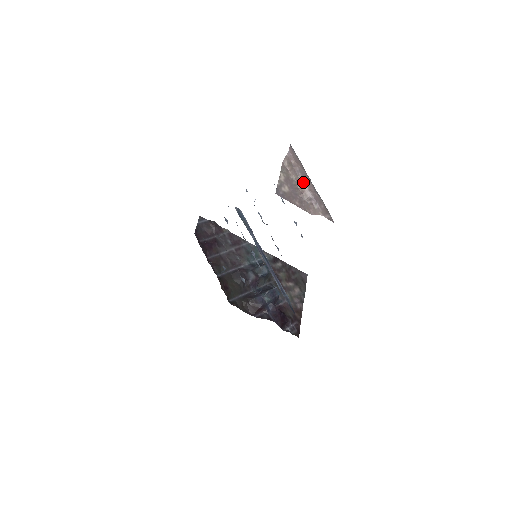
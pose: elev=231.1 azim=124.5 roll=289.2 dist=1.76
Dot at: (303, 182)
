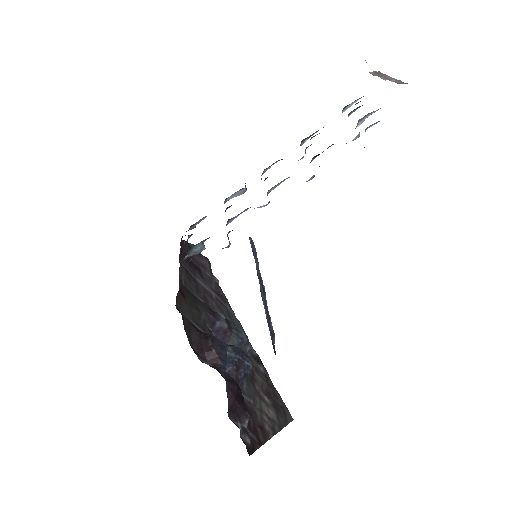
Dot at: (390, 77)
